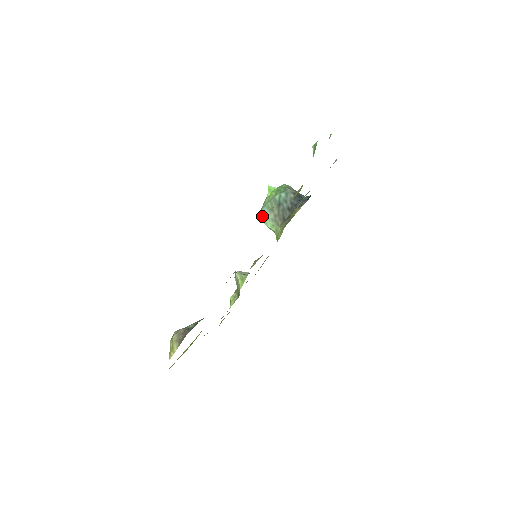
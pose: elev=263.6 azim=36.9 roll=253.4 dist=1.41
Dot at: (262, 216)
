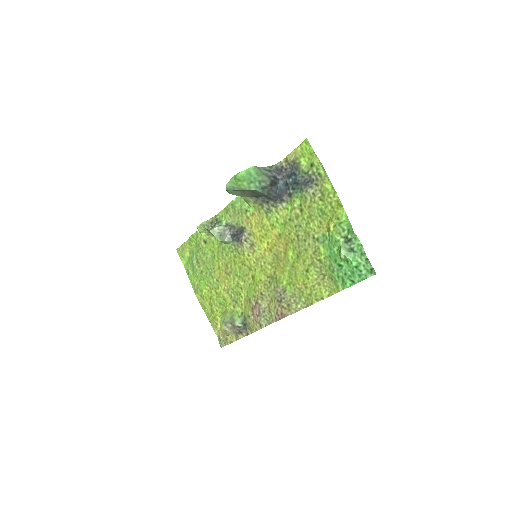
Dot at: (229, 192)
